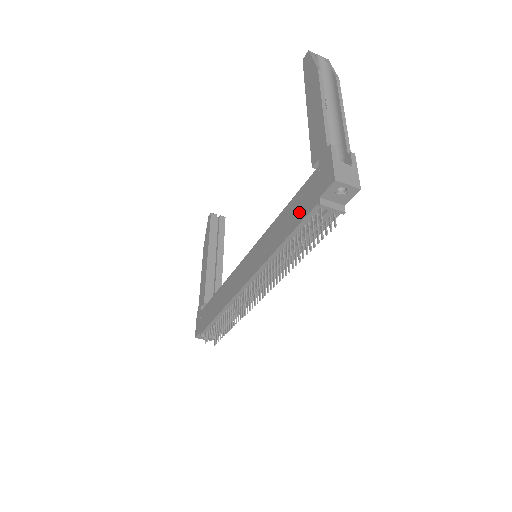
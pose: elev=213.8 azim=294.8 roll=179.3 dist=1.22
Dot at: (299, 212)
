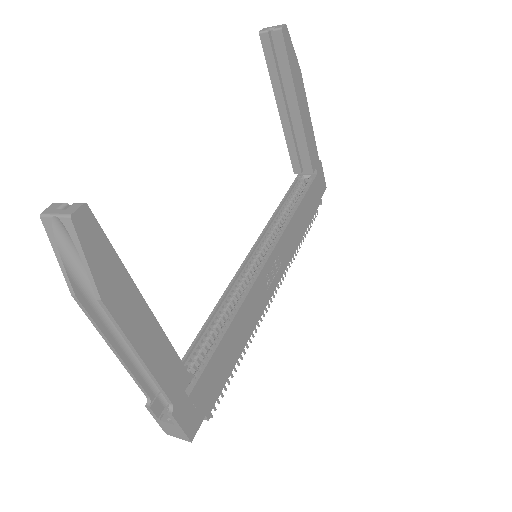
Dot at: occluded
